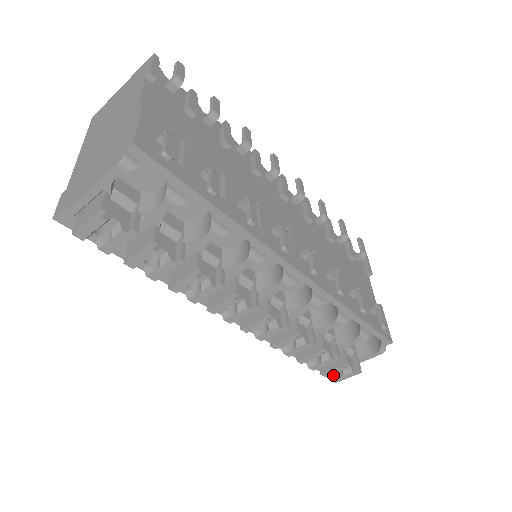
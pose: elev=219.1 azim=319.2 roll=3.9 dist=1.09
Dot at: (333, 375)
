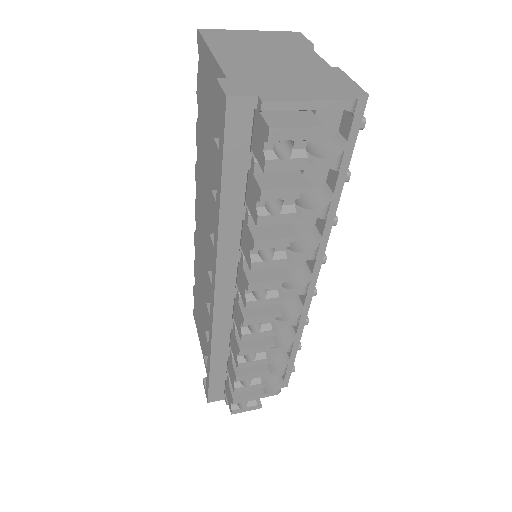
Dot at: (236, 405)
